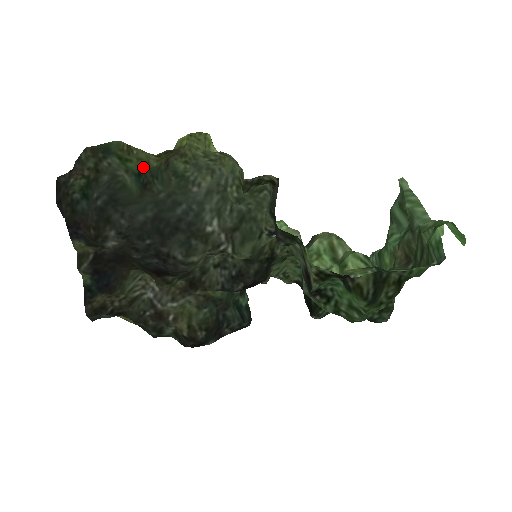
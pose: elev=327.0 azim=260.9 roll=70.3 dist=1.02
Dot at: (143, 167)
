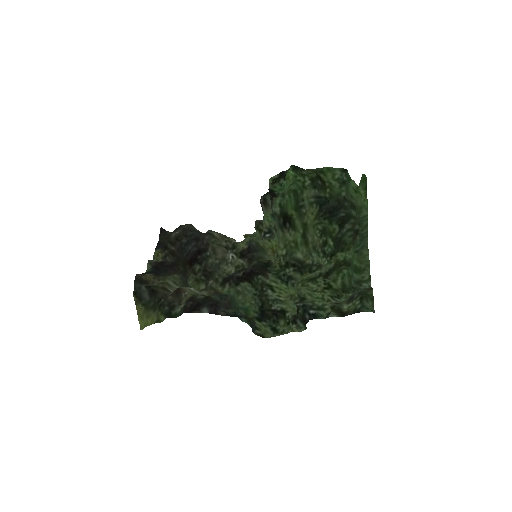
Dot at: occluded
